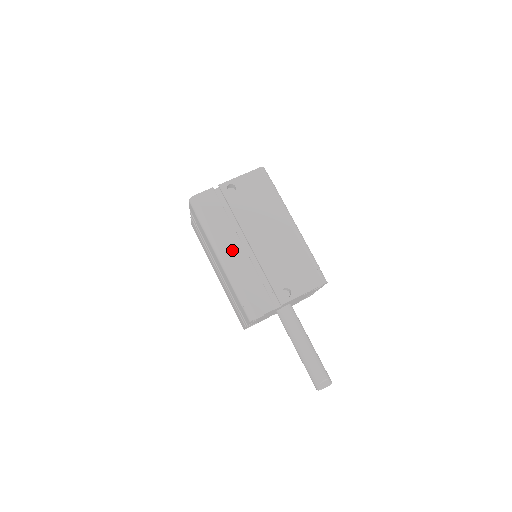
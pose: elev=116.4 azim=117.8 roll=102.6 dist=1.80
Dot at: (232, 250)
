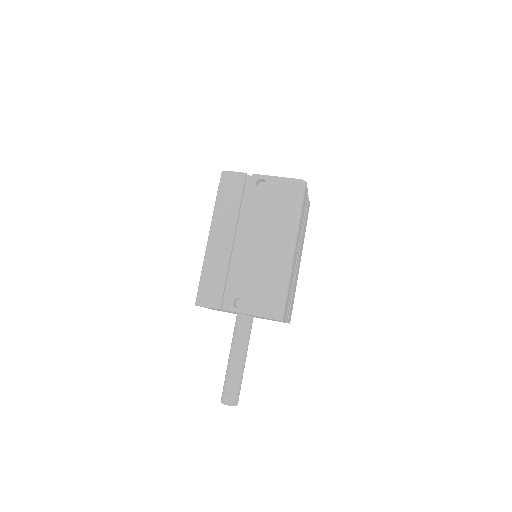
Dot at: (222, 237)
